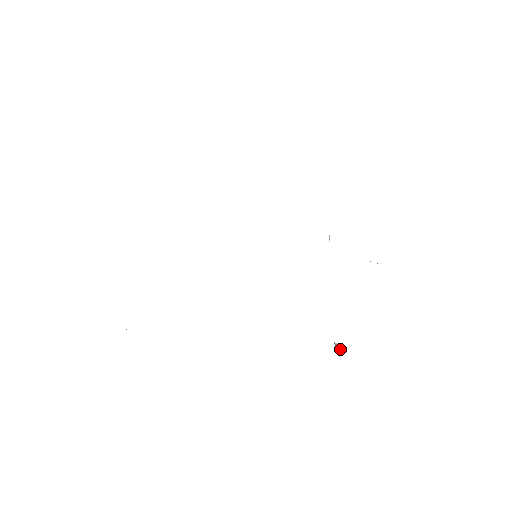
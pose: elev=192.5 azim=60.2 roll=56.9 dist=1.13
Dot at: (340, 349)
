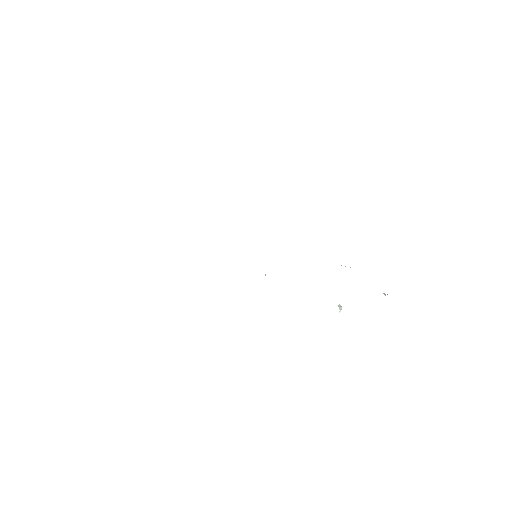
Dot at: occluded
